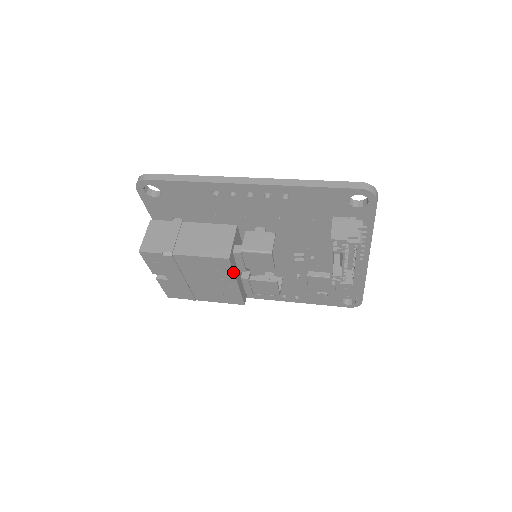
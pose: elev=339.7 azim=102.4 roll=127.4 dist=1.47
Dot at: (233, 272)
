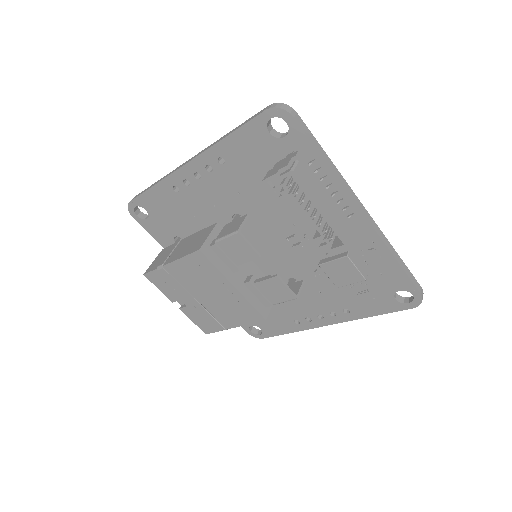
Dot at: (217, 269)
